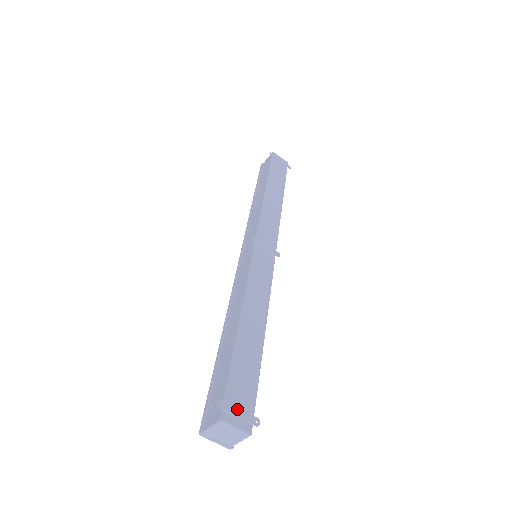
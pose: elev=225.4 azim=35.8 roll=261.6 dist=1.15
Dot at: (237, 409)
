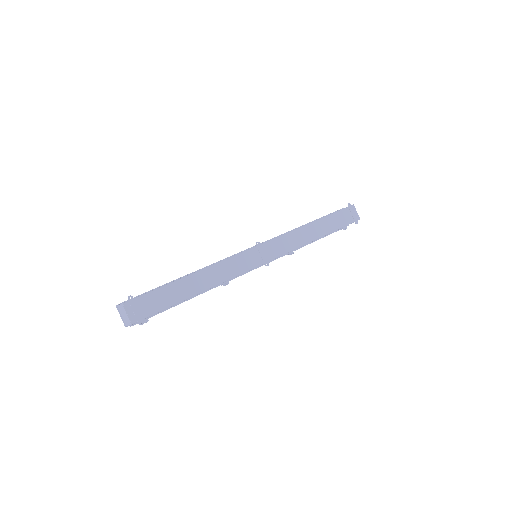
Dot at: (137, 308)
